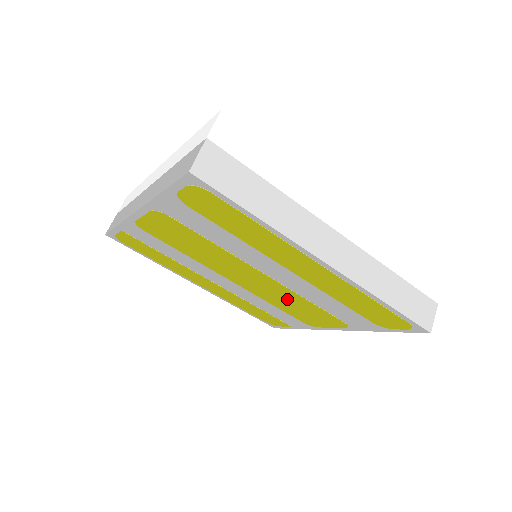
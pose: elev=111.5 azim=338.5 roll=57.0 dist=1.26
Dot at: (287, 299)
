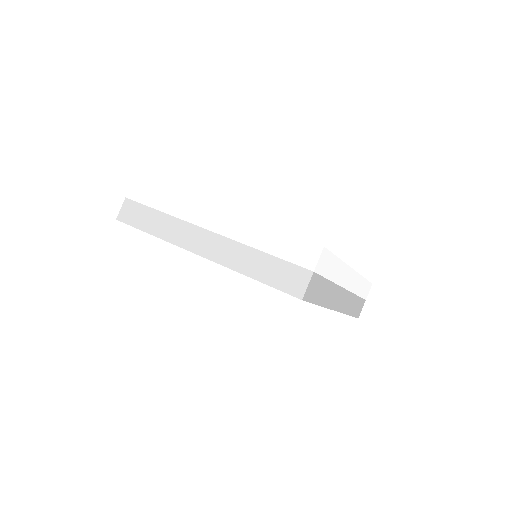
Dot at: occluded
